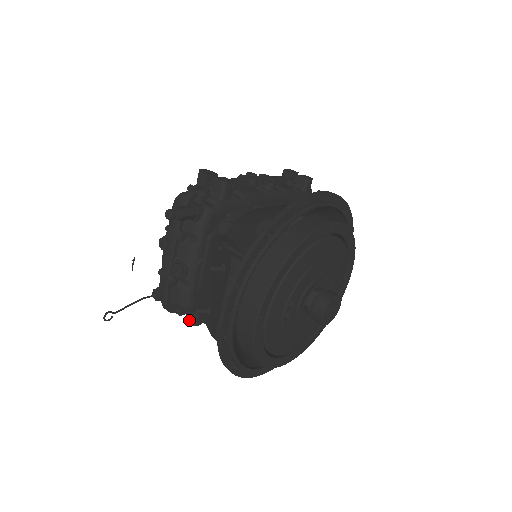
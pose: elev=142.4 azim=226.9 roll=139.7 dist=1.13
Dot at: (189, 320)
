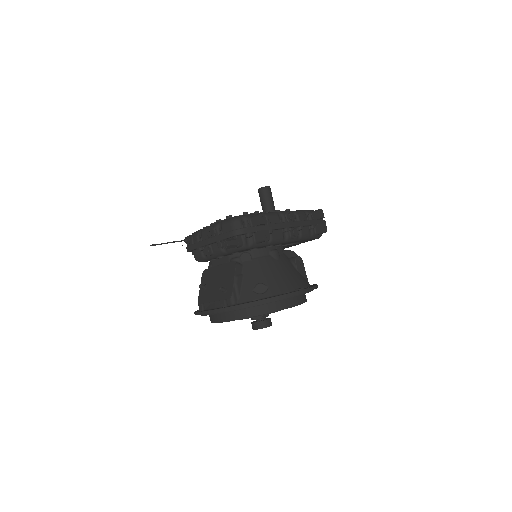
Dot at: occluded
